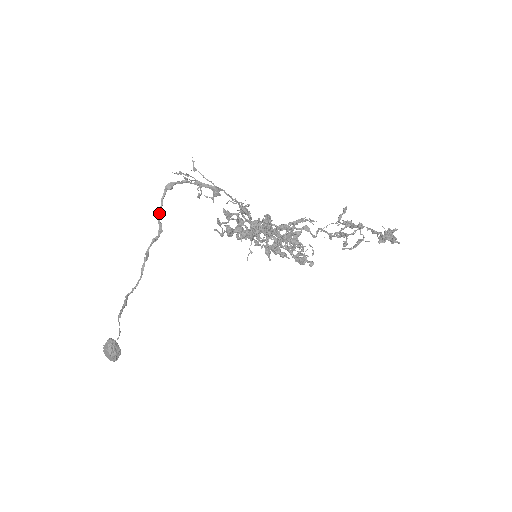
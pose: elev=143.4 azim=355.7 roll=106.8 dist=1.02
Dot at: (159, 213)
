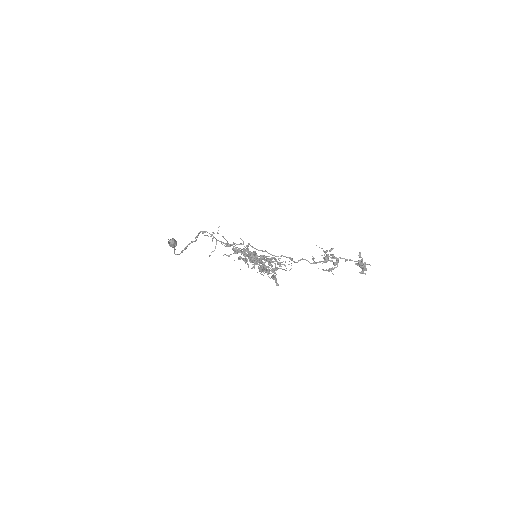
Dot at: (196, 237)
